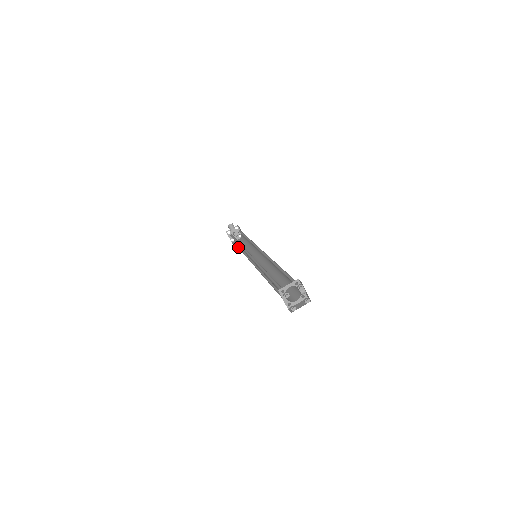
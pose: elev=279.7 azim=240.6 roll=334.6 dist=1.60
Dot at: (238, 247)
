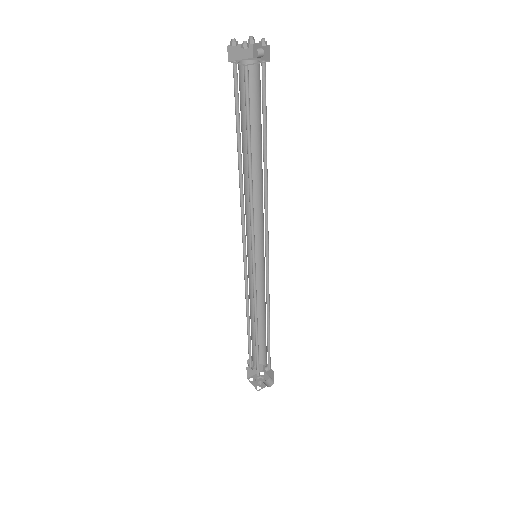
Dot at: (257, 353)
